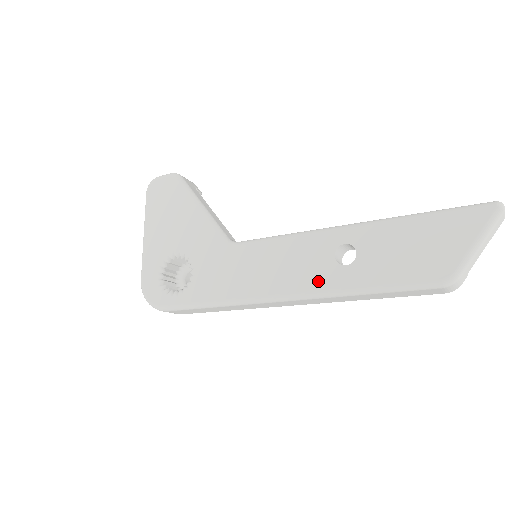
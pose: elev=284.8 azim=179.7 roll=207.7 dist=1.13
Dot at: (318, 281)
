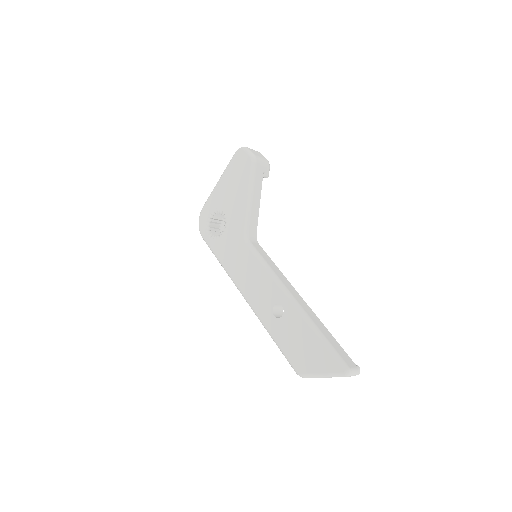
Dot at: (260, 308)
